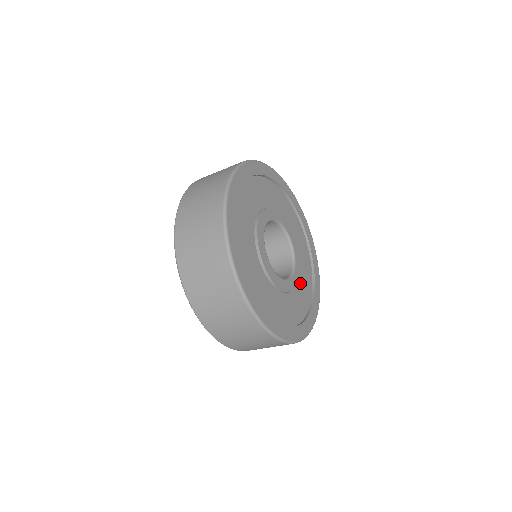
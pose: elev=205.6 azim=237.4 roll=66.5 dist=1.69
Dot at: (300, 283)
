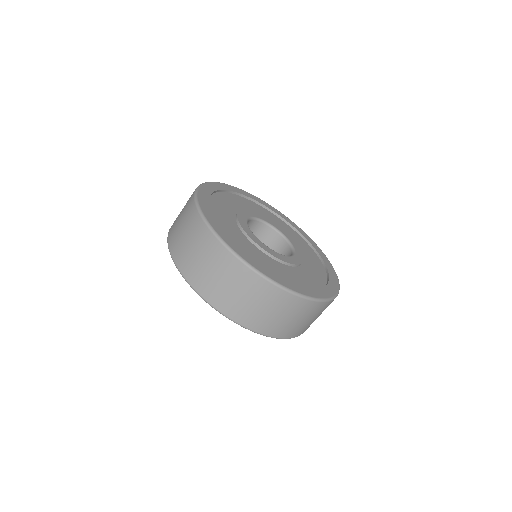
Dot at: (307, 262)
